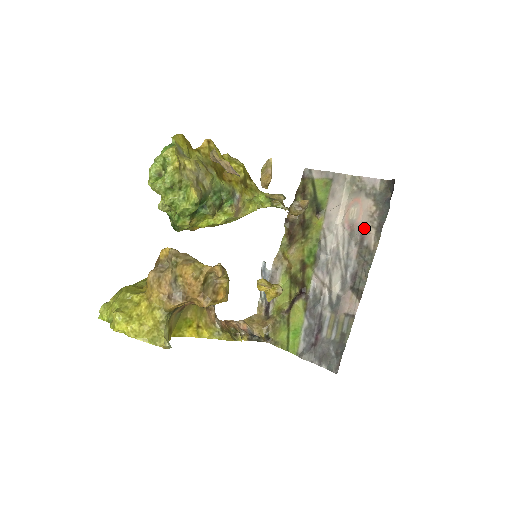
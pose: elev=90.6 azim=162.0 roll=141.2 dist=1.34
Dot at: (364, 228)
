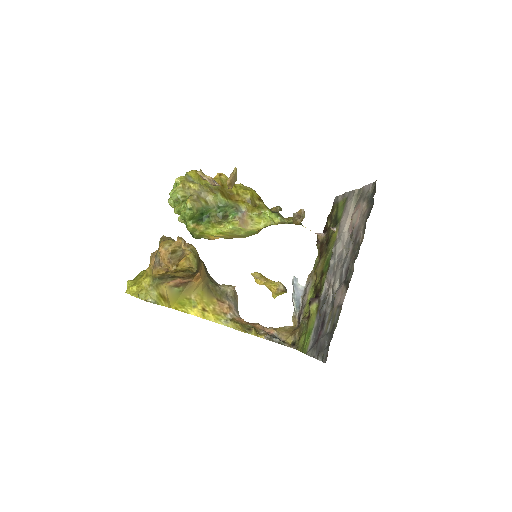
Dot at: (358, 227)
